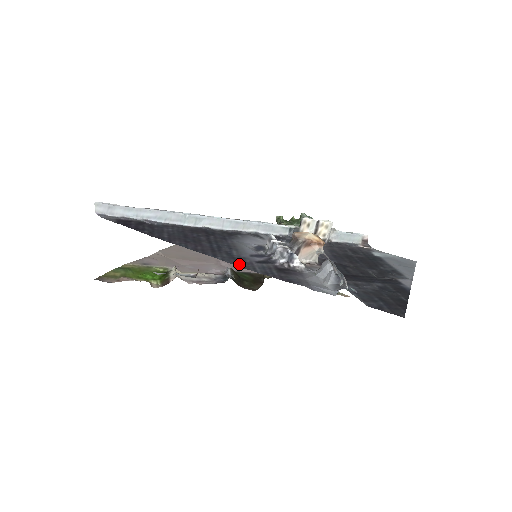
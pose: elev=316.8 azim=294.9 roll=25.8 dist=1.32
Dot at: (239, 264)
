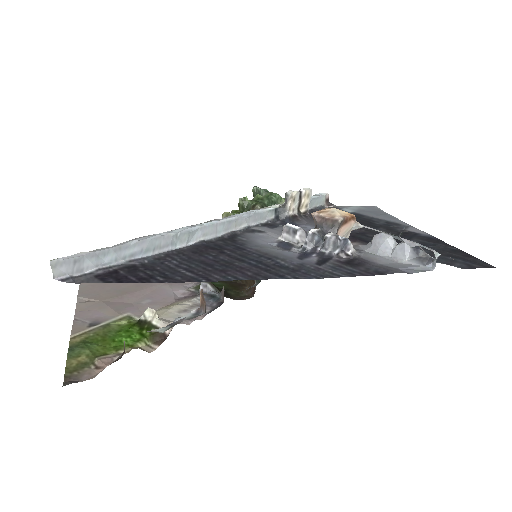
Dot at: (314, 275)
